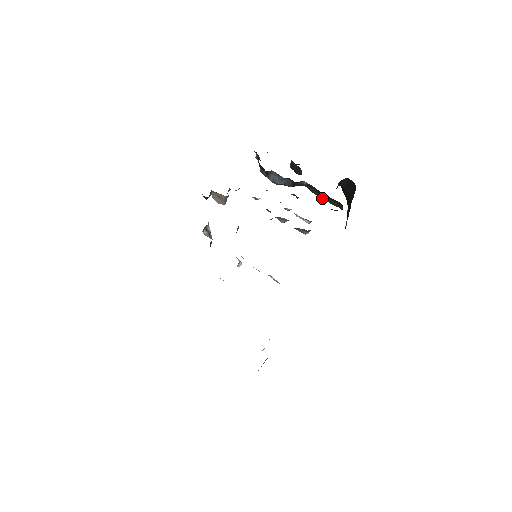
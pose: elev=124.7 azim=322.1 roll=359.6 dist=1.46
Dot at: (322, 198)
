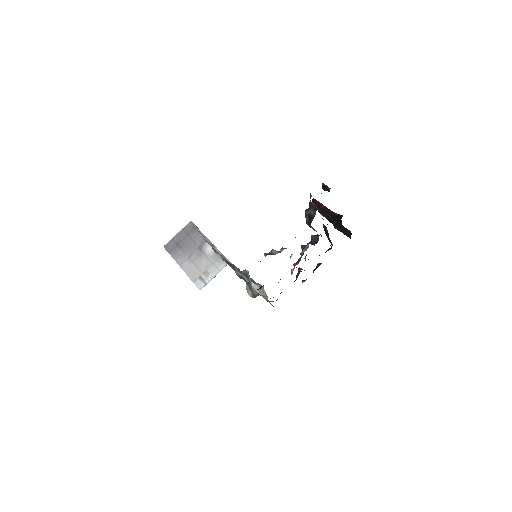
Dot at: (325, 233)
